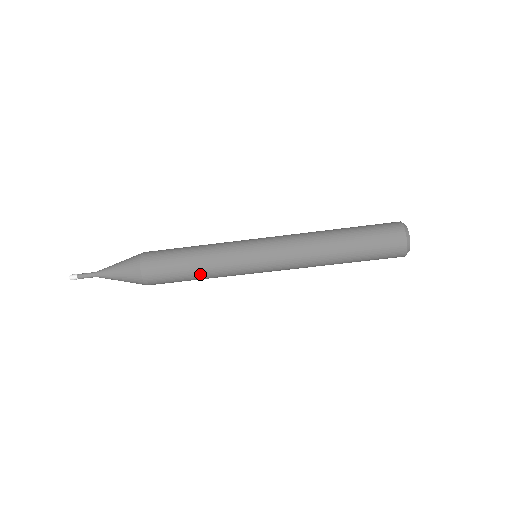
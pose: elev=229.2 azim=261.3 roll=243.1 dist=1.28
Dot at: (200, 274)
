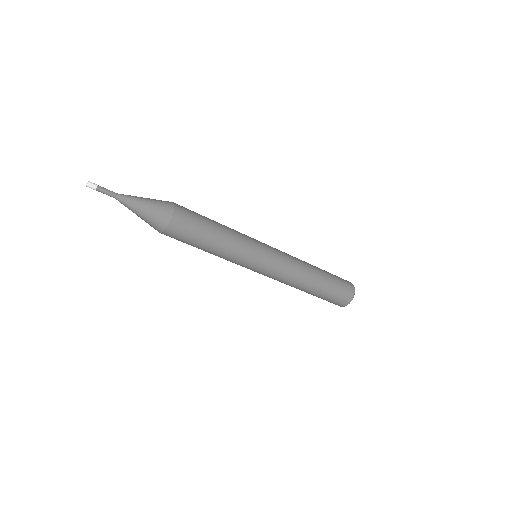
Dot at: (213, 251)
